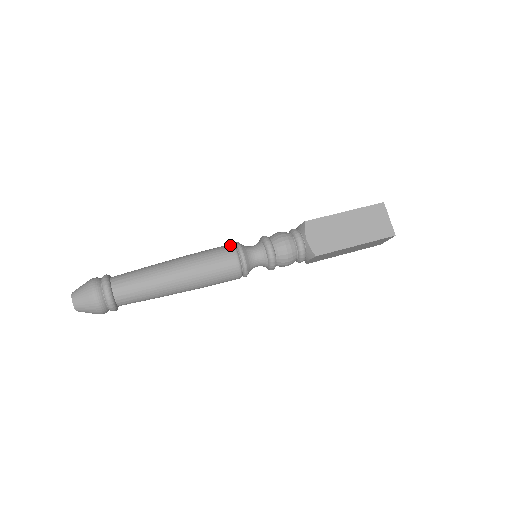
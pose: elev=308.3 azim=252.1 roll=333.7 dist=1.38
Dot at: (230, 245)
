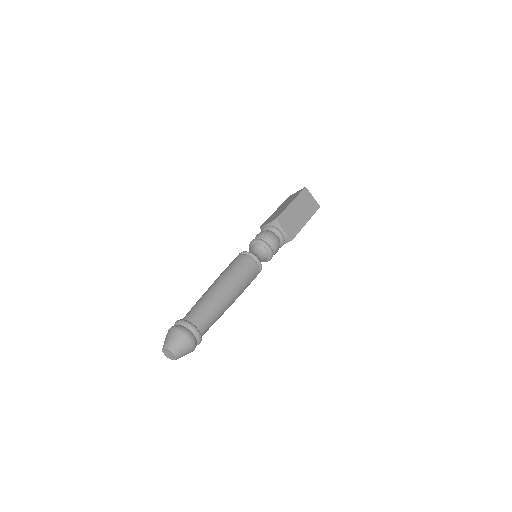
Dot at: (244, 256)
